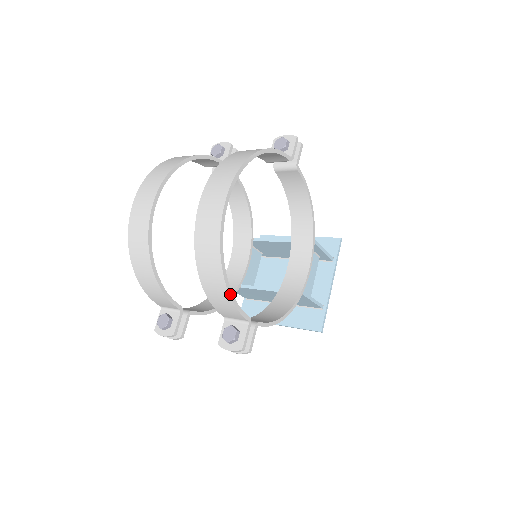
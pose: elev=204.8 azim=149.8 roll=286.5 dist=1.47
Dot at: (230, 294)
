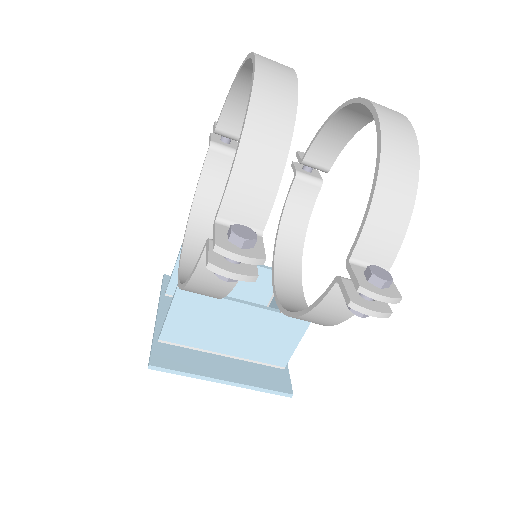
Dot at: (412, 209)
